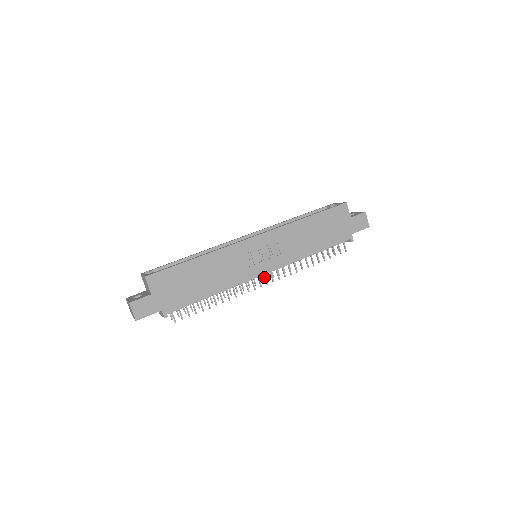
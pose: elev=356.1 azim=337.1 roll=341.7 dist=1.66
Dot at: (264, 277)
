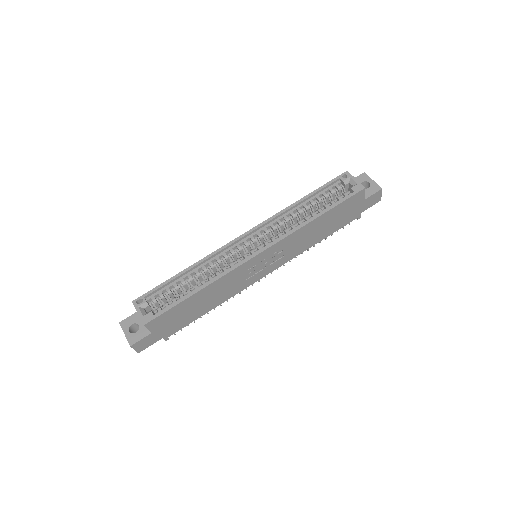
Dot at: occluded
